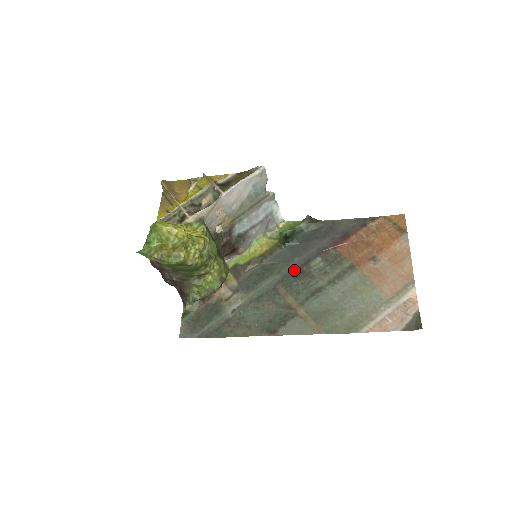
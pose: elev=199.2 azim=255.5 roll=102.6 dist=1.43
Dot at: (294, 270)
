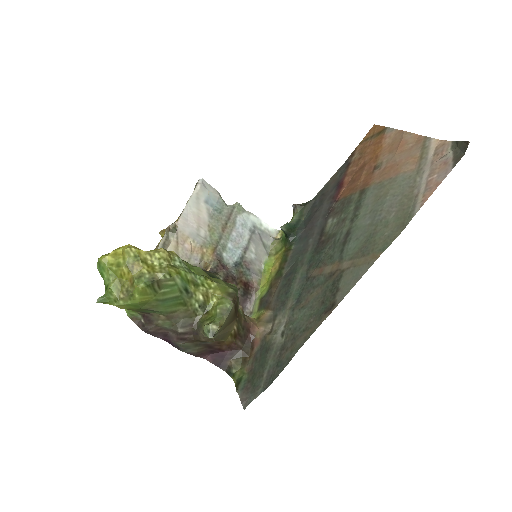
Dot at: (315, 249)
